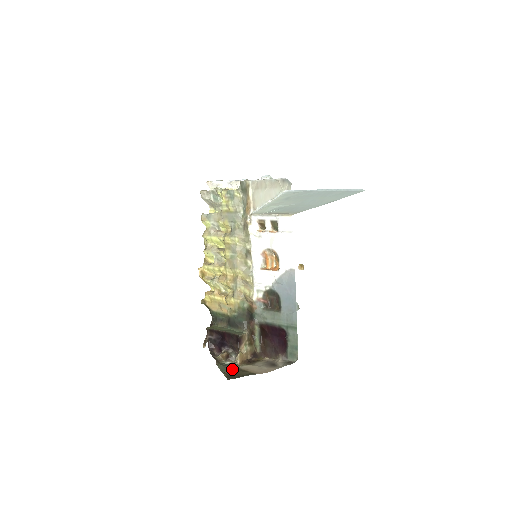
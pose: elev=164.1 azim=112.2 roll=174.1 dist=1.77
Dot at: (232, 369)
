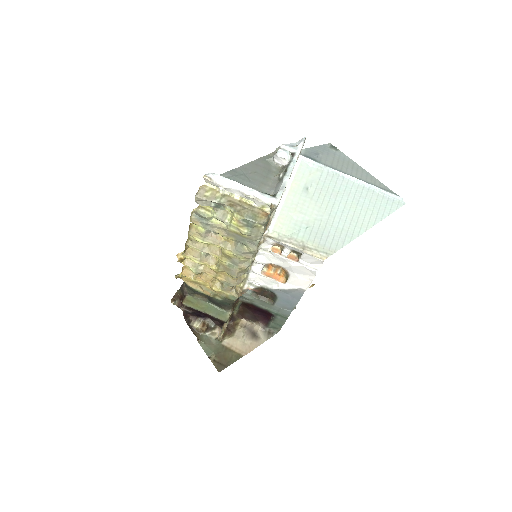
Dot at: (217, 350)
